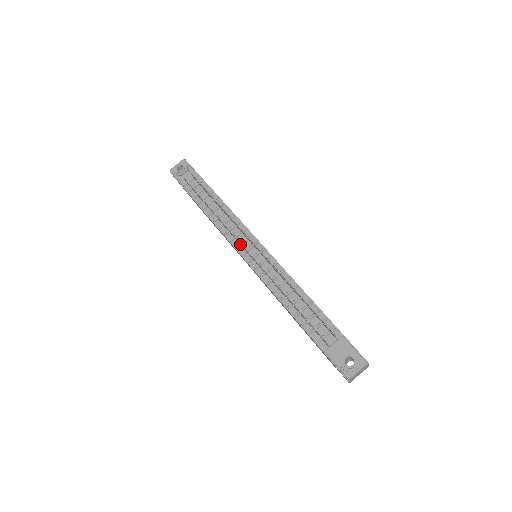
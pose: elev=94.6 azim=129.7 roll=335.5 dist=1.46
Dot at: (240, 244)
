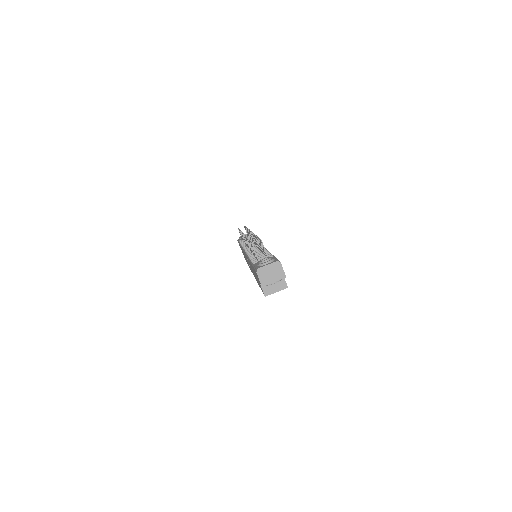
Dot at: (246, 243)
